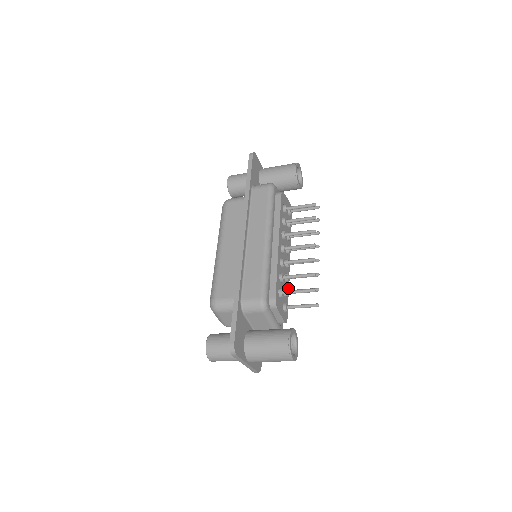
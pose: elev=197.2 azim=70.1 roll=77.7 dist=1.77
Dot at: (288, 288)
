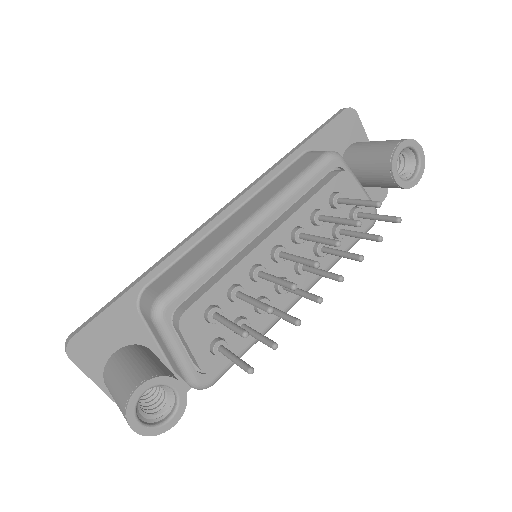
Dot at: (262, 326)
